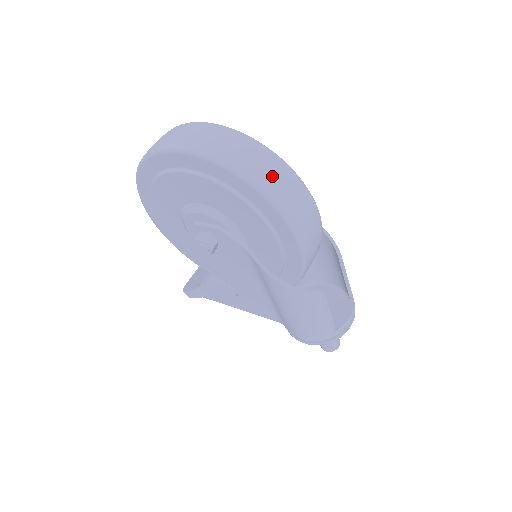
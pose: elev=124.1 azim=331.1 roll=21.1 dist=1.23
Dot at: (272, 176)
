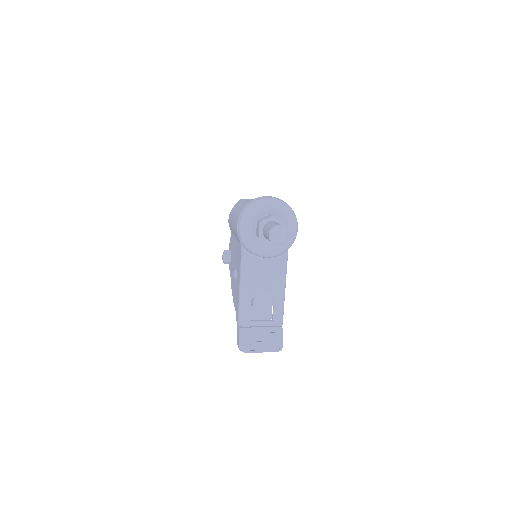
Dot at: occluded
